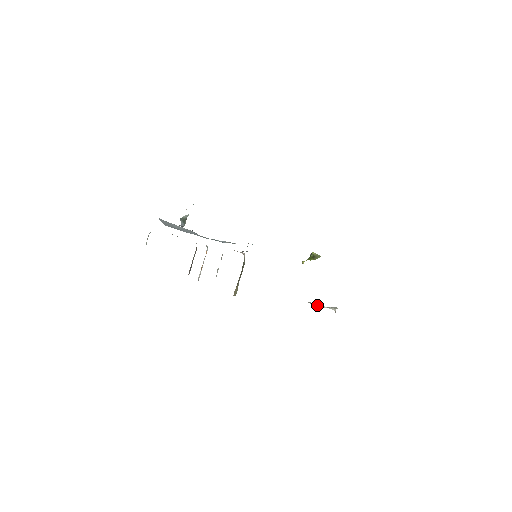
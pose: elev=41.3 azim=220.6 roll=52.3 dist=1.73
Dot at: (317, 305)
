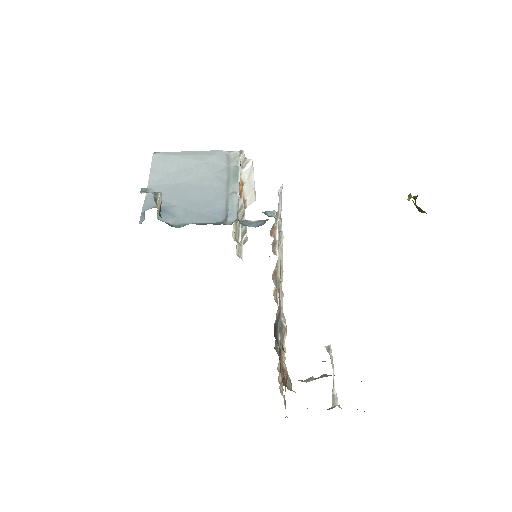
Dot at: (331, 363)
